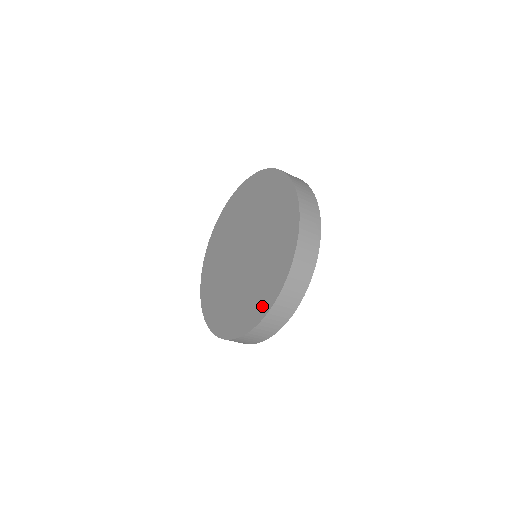
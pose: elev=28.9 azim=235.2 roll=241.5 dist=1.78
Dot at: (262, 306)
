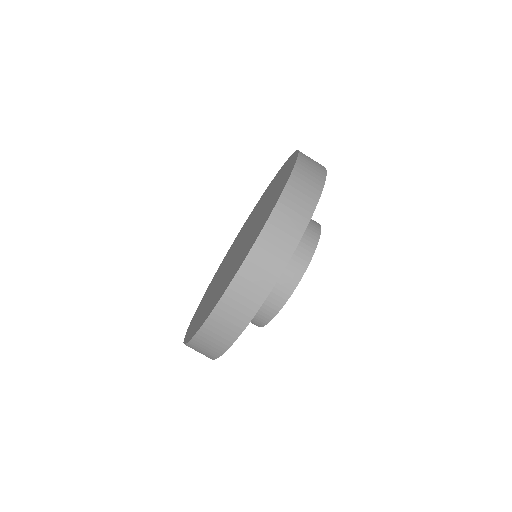
Dot at: (290, 166)
